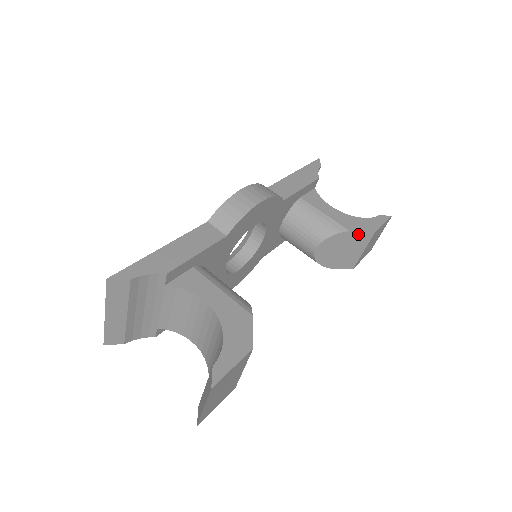
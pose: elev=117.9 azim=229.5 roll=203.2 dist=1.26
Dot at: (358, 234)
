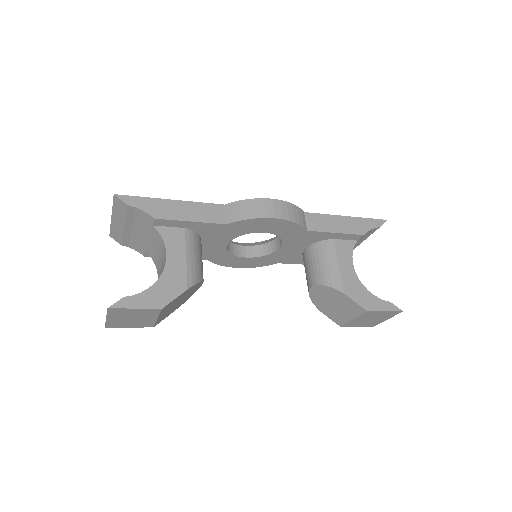
Dot at: (351, 301)
